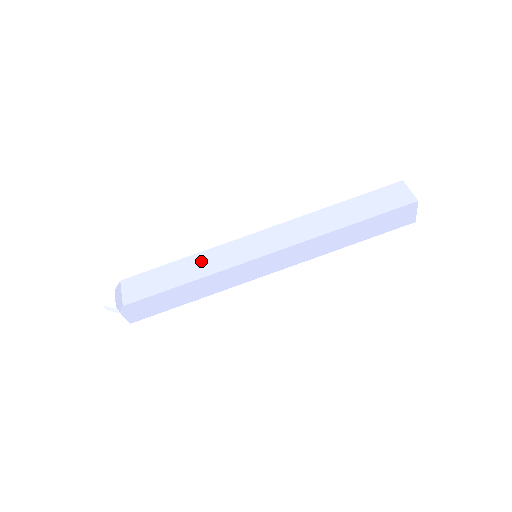
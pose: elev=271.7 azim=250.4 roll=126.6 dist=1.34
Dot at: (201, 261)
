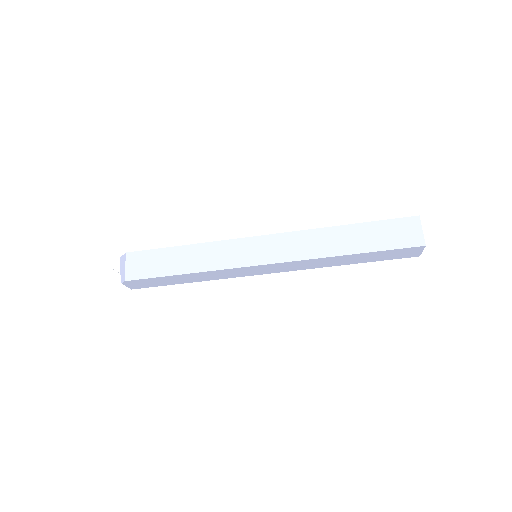
Dot at: (202, 253)
